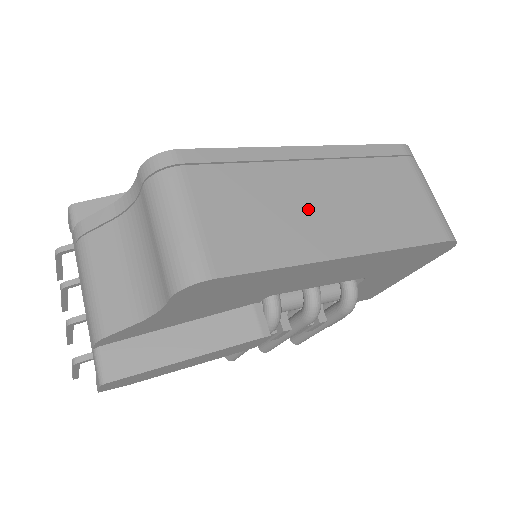
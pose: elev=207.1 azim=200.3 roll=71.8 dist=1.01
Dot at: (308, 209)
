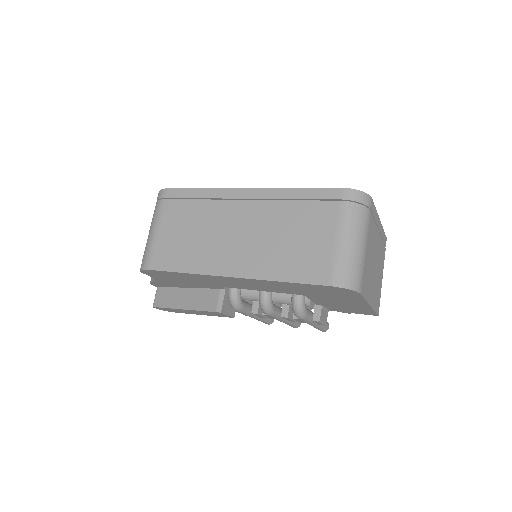
Dot at: (222, 237)
